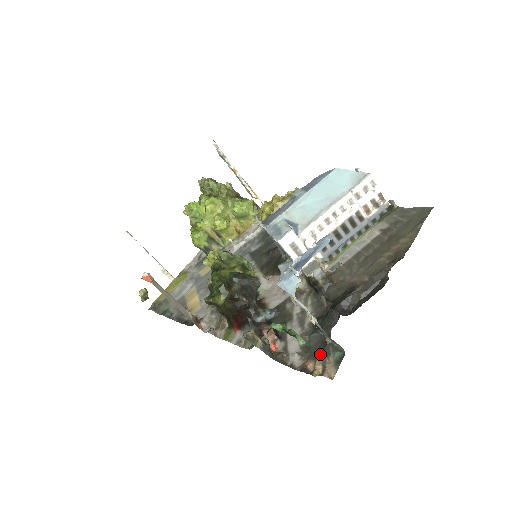
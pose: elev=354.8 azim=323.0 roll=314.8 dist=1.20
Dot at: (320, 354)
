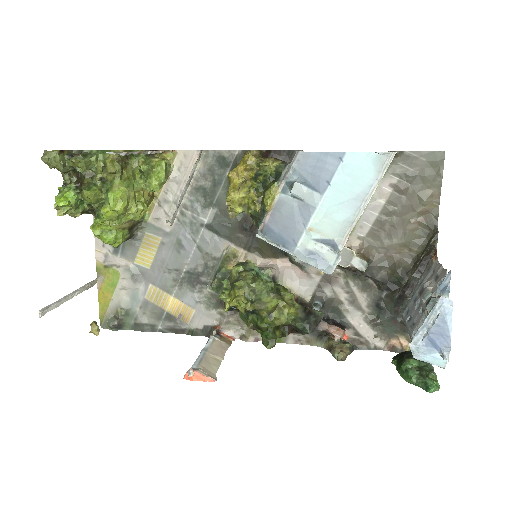
Dot at: (400, 332)
